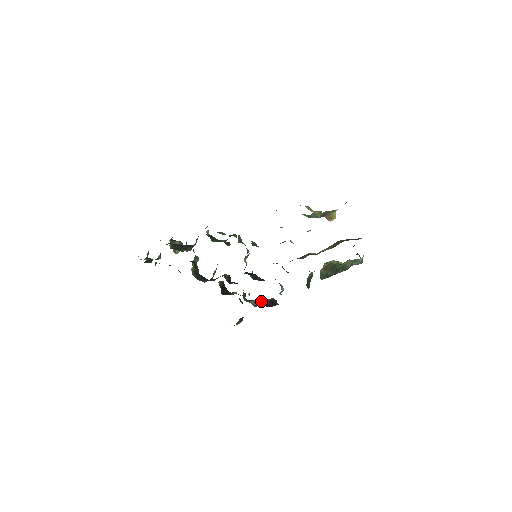
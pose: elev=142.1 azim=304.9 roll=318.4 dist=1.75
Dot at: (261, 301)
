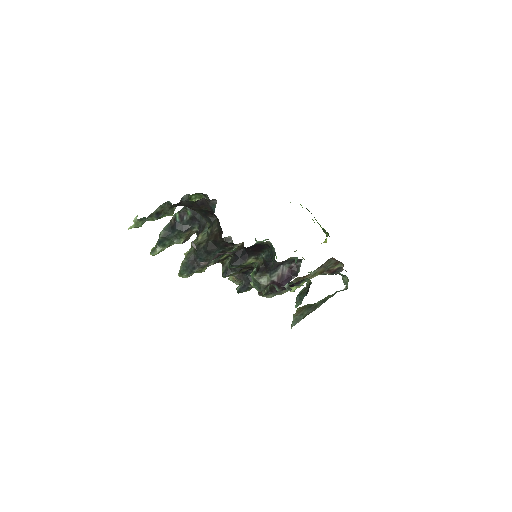
Dot at: (278, 271)
